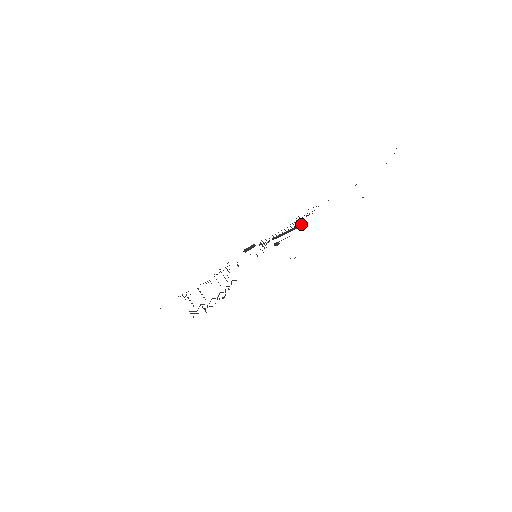
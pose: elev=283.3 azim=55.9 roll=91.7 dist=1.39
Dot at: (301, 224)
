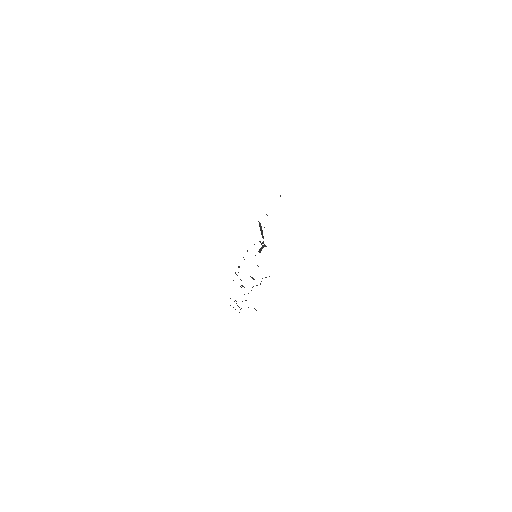
Dot at: (260, 224)
